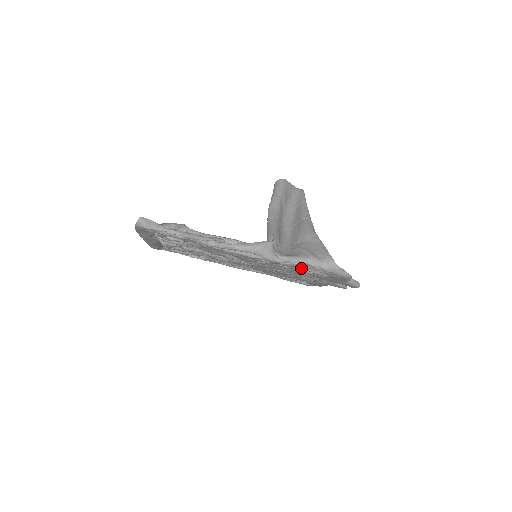
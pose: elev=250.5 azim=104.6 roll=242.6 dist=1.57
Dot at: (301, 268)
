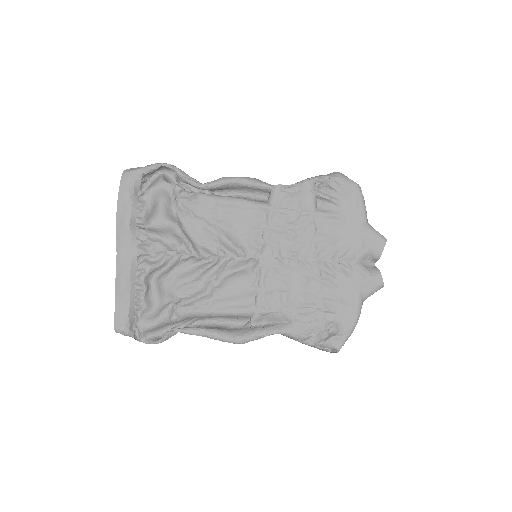
Dot at: (305, 192)
